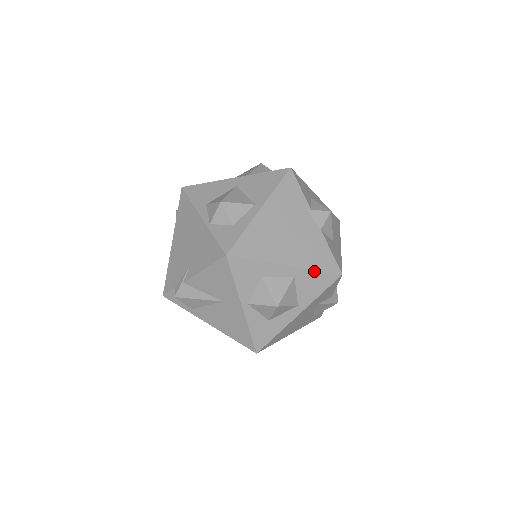
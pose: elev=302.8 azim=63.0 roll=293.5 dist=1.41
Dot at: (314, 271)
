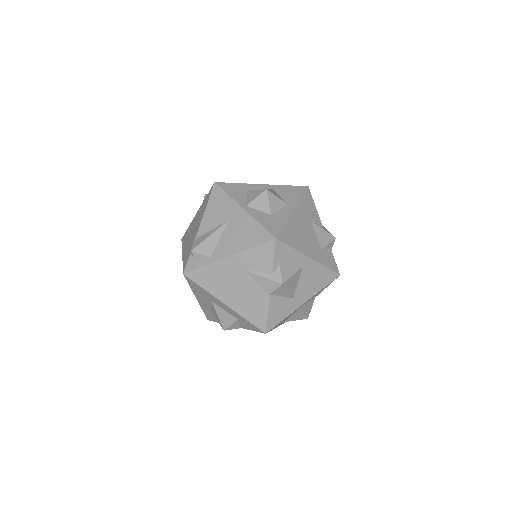
Dot at: (285, 186)
